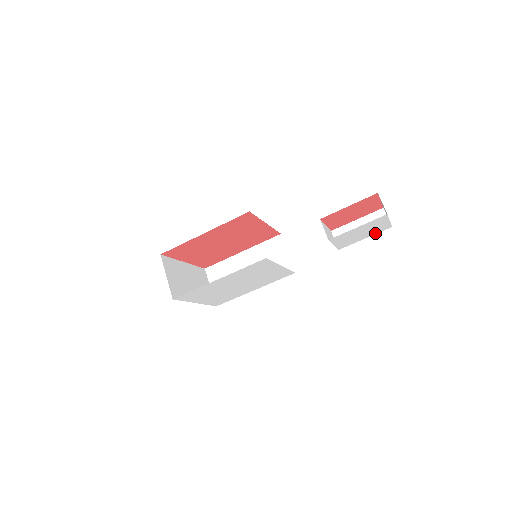
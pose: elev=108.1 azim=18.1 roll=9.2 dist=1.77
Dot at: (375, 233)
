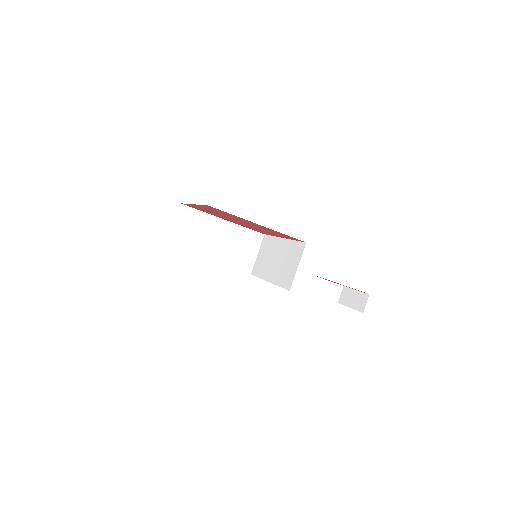
Dot at: (328, 299)
